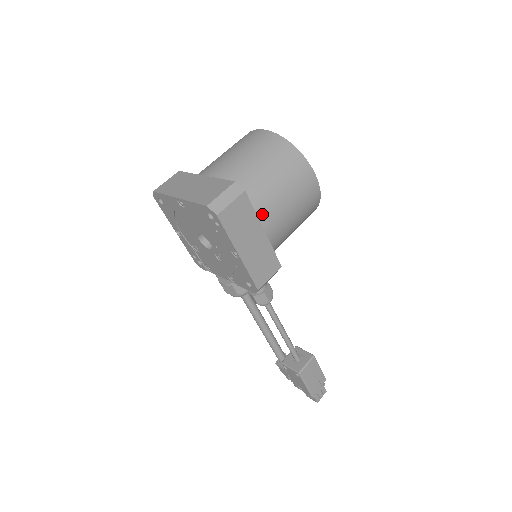
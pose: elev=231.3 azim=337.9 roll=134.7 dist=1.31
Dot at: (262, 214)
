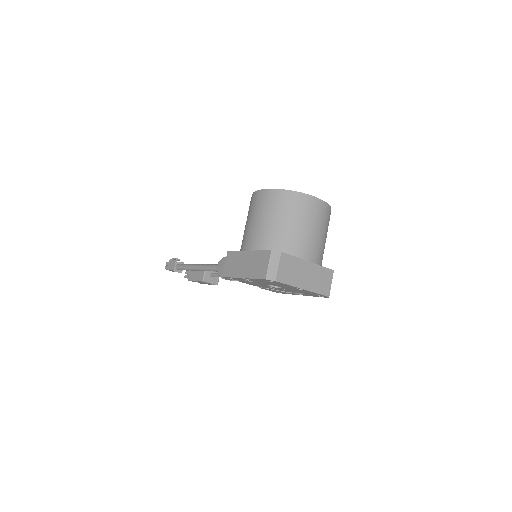
Dot at: occluded
